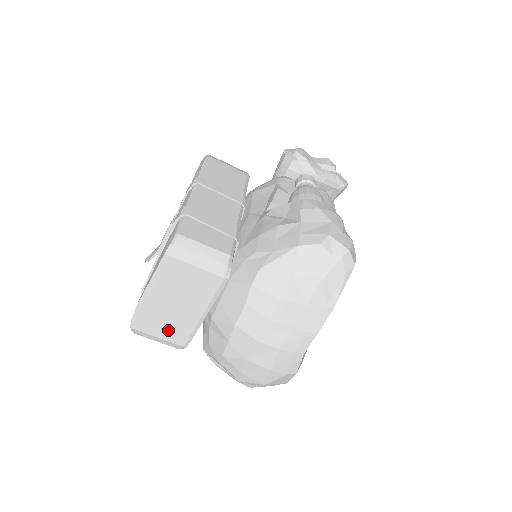
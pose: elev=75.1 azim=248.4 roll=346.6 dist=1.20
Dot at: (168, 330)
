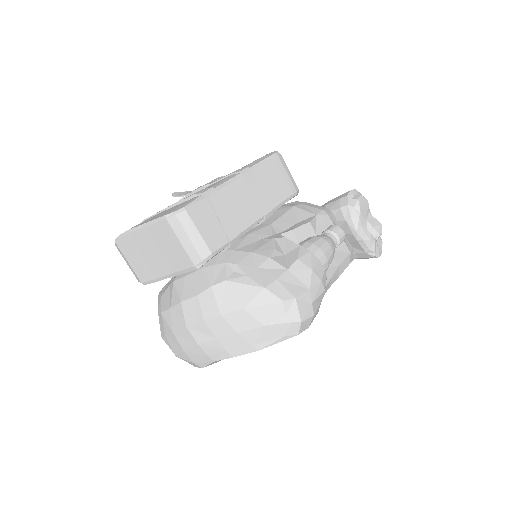
Dot at: (138, 264)
